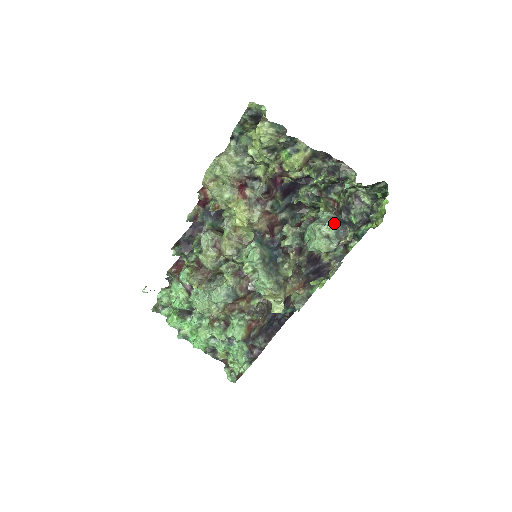
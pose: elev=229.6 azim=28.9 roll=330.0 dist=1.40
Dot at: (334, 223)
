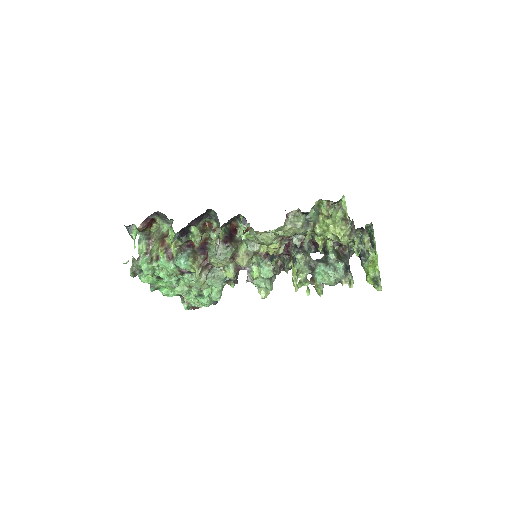
Dot at: (345, 274)
